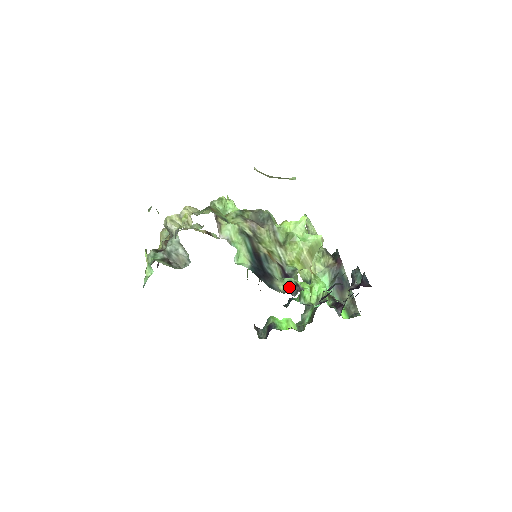
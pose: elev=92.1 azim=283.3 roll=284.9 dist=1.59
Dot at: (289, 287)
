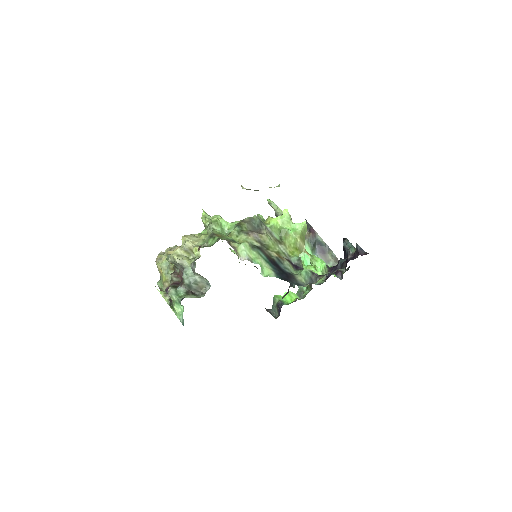
Dot at: (308, 278)
